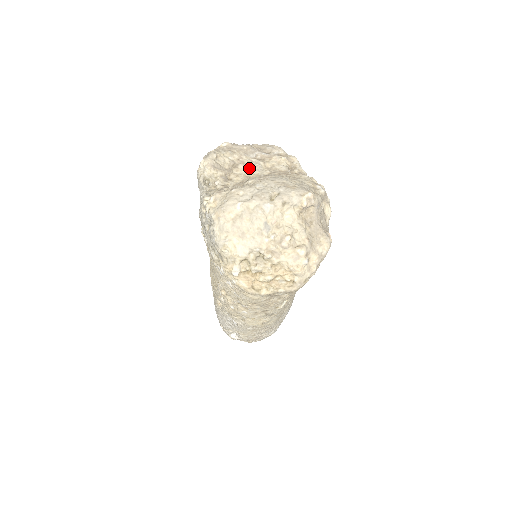
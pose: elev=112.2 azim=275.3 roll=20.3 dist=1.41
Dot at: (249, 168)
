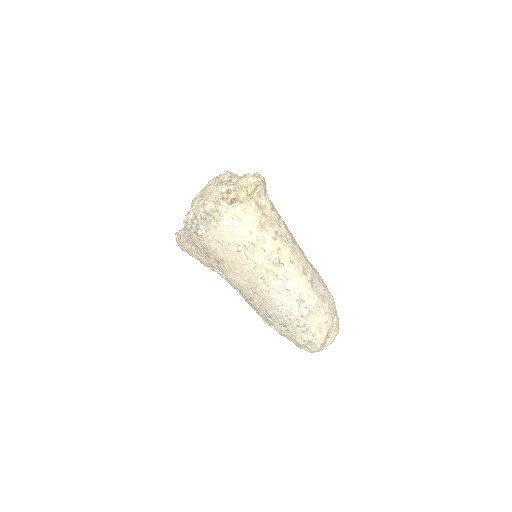
Dot at: occluded
